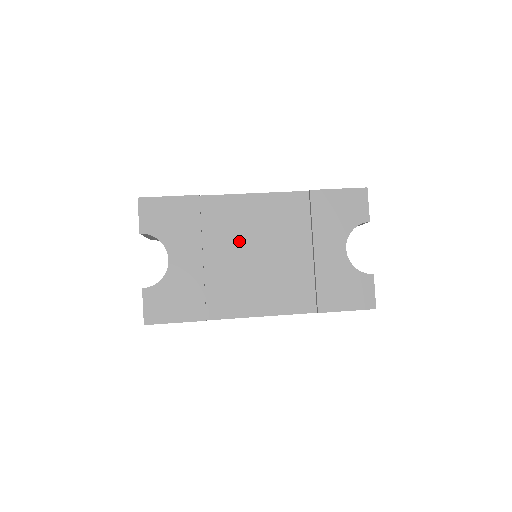
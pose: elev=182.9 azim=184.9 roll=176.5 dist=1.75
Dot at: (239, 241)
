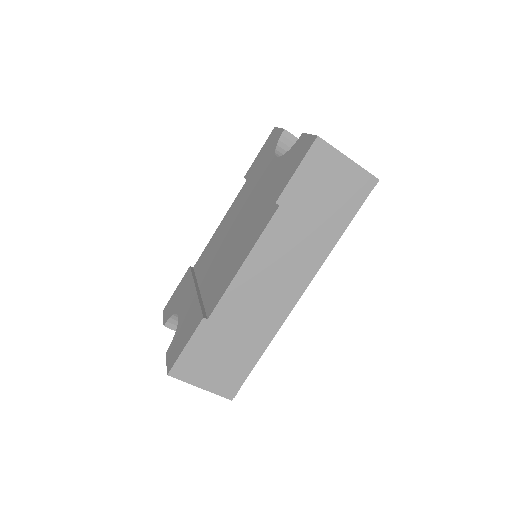
Dot at: (217, 253)
